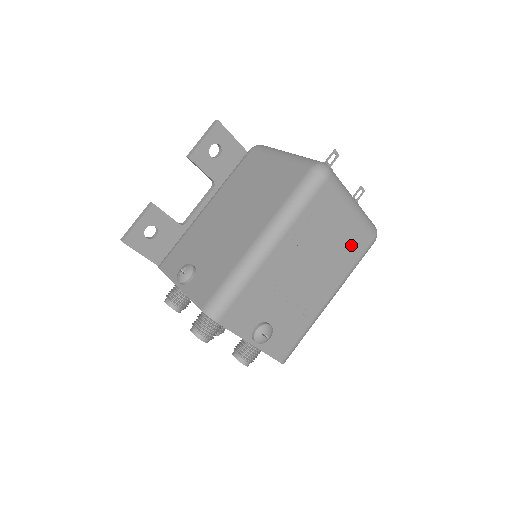
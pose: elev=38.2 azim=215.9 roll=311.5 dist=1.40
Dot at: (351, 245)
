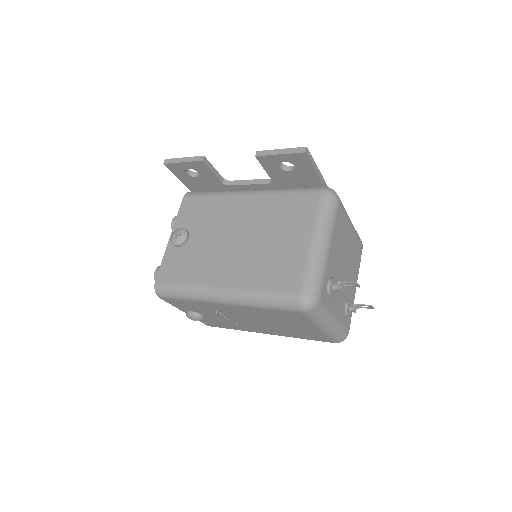
Dot at: (306, 334)
